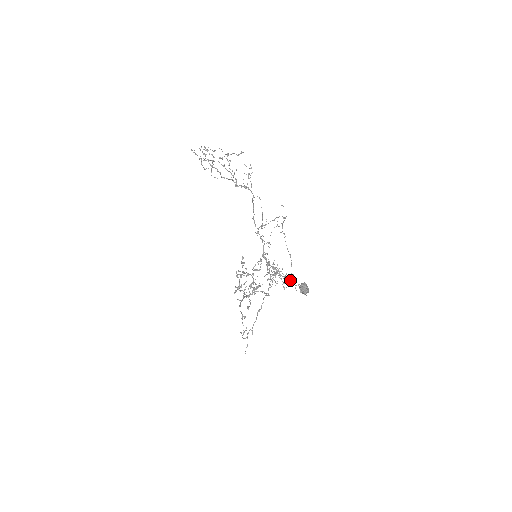
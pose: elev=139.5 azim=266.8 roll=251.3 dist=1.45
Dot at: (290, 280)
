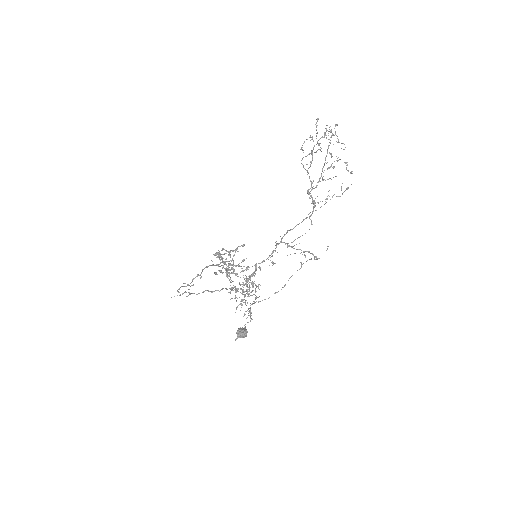
Dot at: (260, 301)
